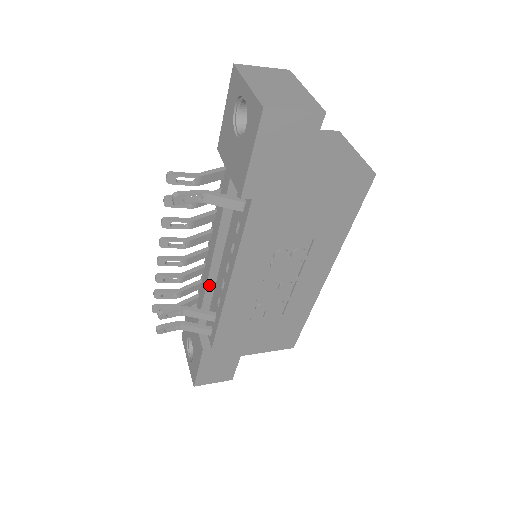
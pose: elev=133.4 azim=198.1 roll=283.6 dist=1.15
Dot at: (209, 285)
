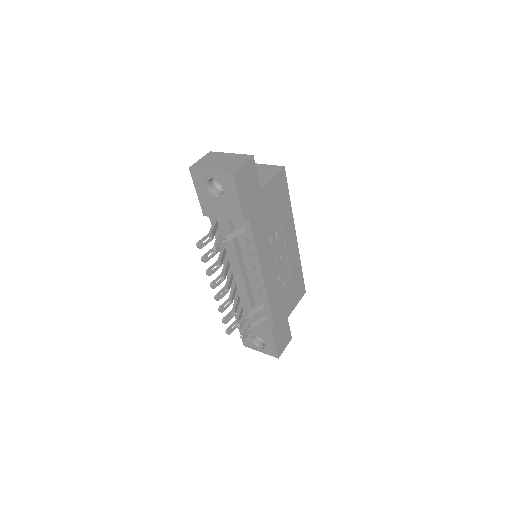
Dot at: (248, 290)
